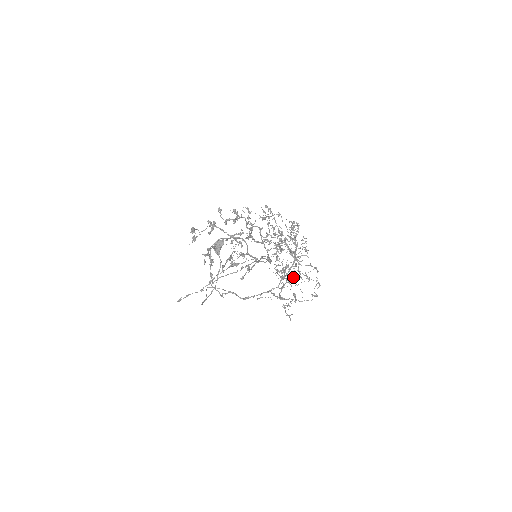
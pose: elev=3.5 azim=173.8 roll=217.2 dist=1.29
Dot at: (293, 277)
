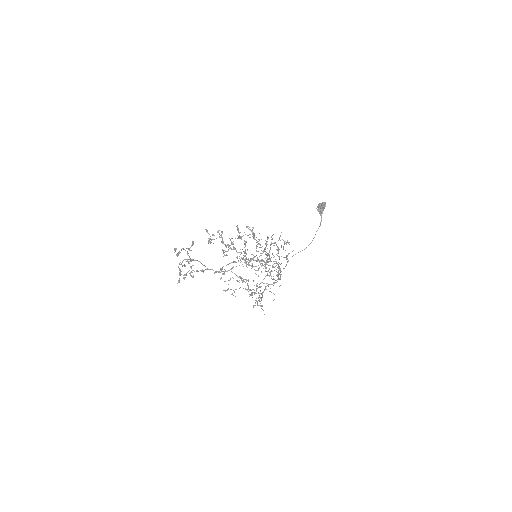
Dot at: occluded
